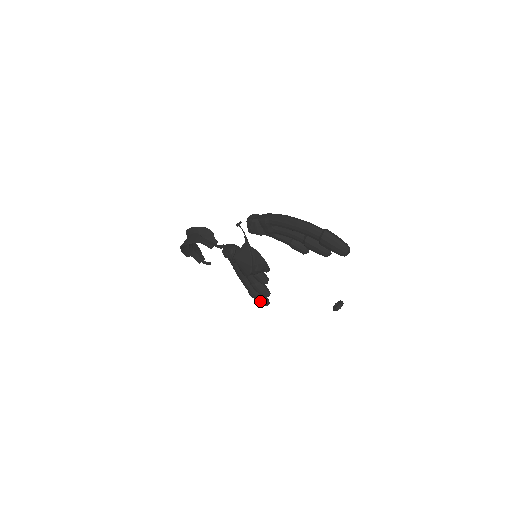
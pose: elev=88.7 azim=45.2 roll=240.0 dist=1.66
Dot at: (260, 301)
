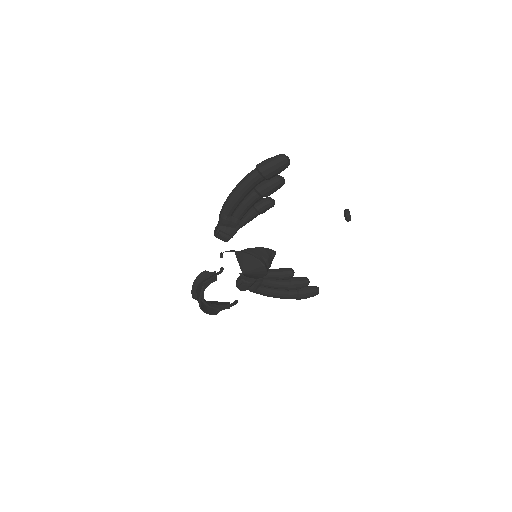
Dot at: (310, 294)
